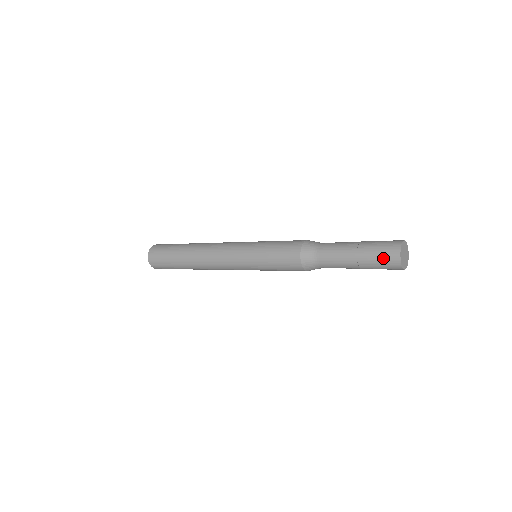
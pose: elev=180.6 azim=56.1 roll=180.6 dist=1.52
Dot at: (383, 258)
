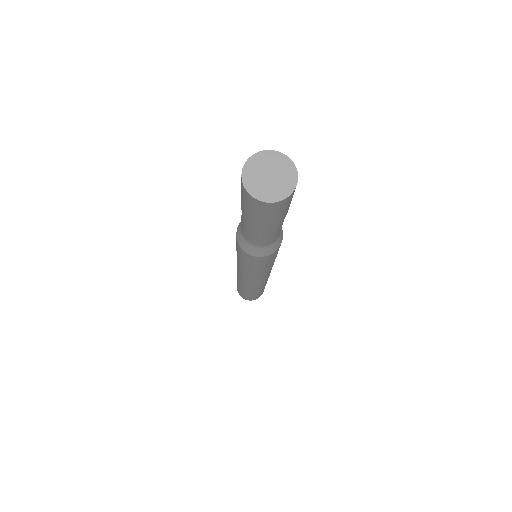
Dot at: (241, 191)
